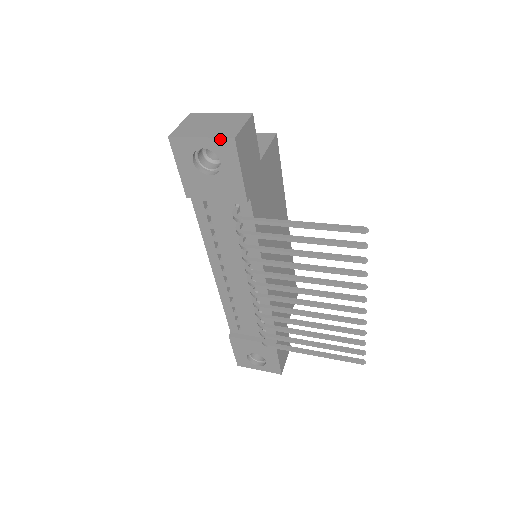
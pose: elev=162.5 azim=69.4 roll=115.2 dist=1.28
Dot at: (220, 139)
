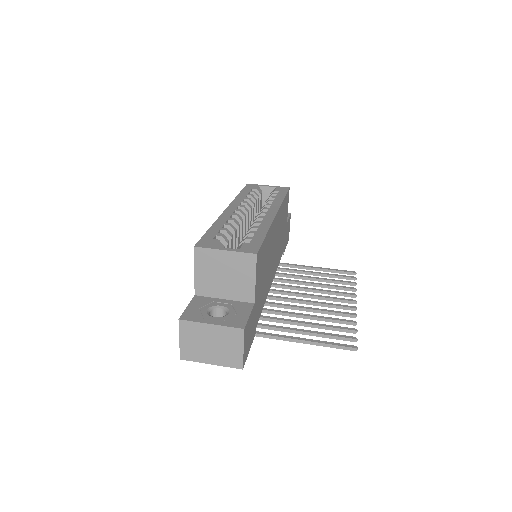
Dot at: (229, 366)
